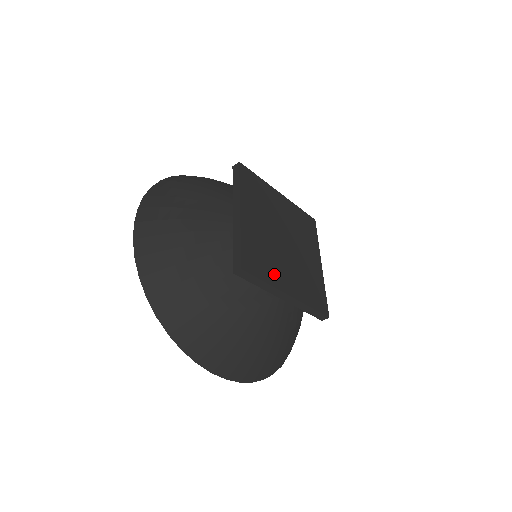
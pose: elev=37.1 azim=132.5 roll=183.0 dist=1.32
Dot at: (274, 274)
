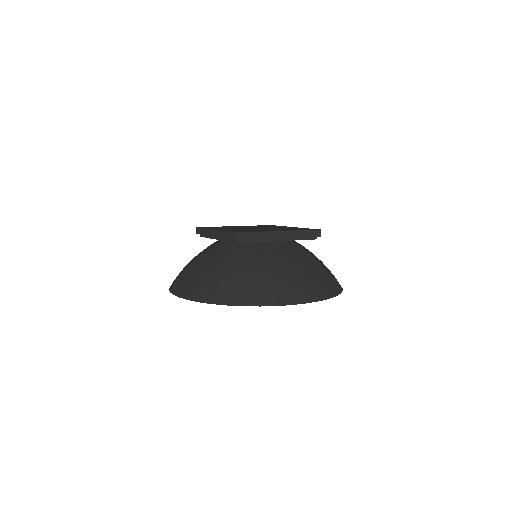
Dot at: occluded
